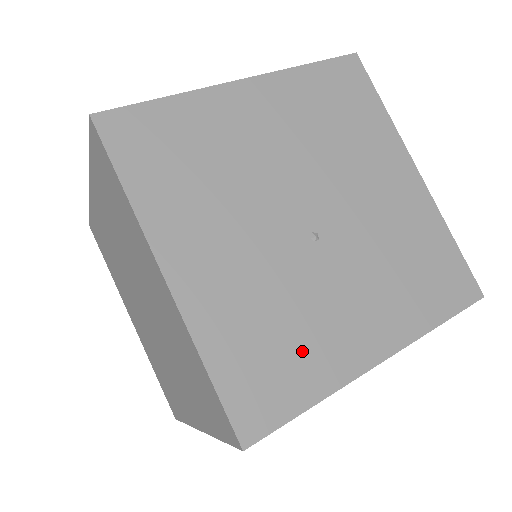
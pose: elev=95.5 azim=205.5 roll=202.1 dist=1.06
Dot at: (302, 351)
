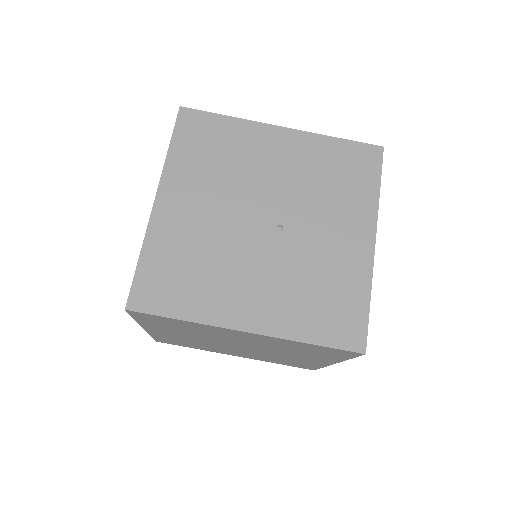
Dot at: (338, 284)
